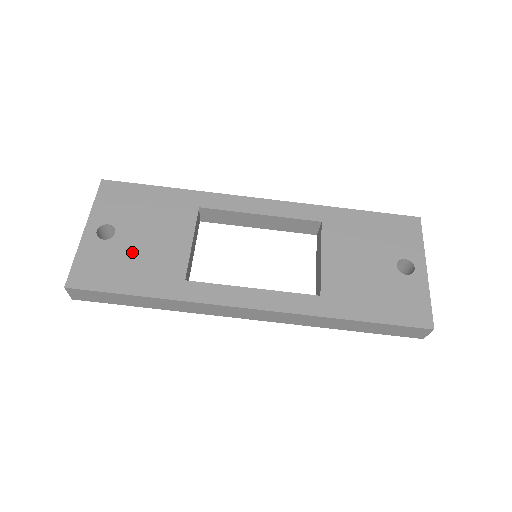
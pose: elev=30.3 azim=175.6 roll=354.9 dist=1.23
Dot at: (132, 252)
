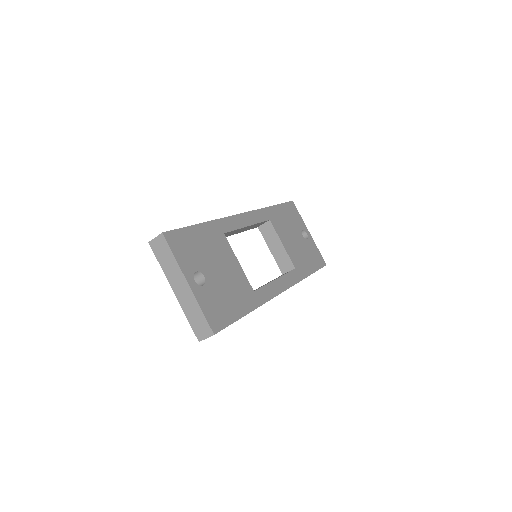
Dot at: (222, 286)
